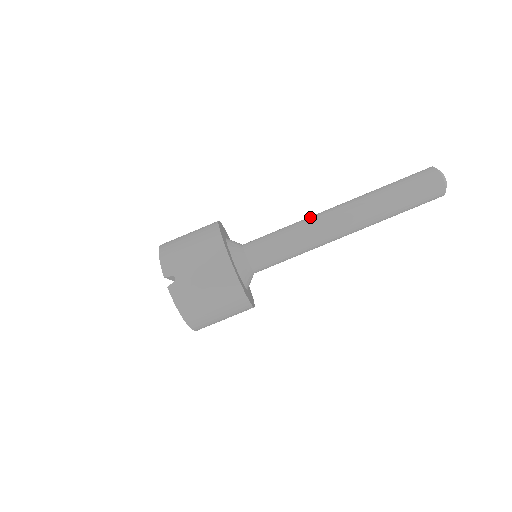
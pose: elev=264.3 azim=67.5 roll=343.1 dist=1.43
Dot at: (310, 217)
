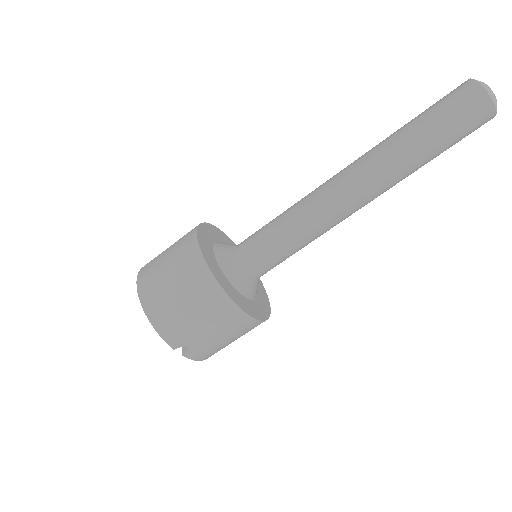
Dot at: (316, 202)
